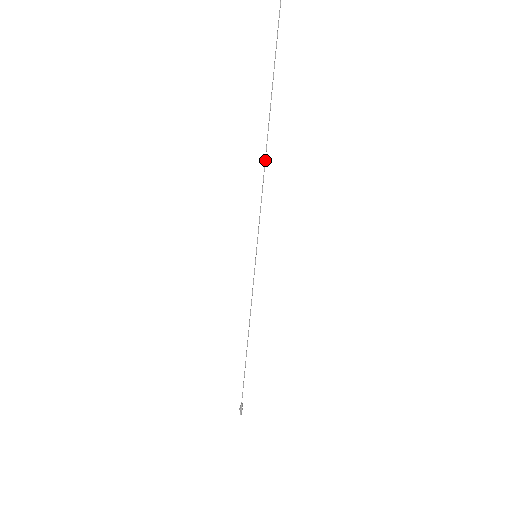
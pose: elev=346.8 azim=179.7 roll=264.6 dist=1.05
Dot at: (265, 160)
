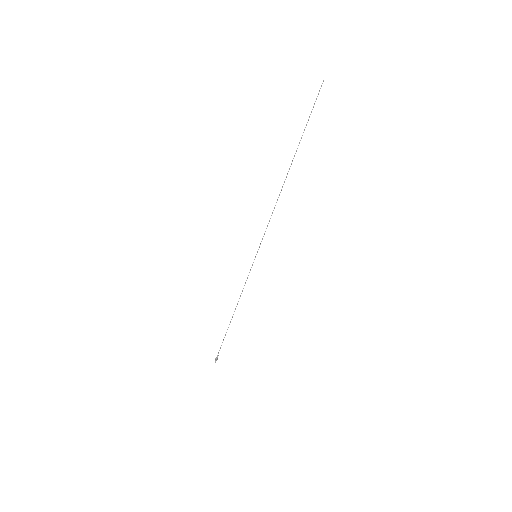
Dot at: occluded
